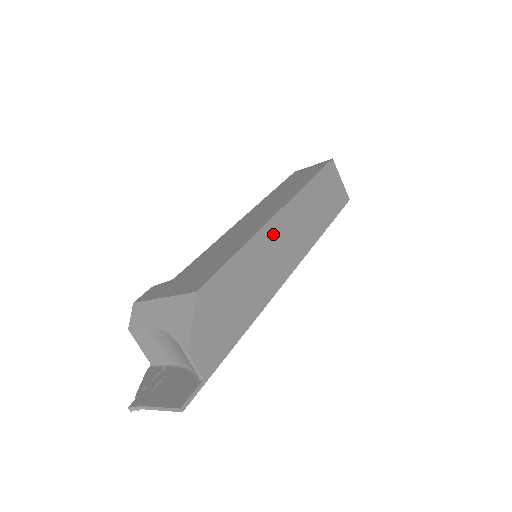
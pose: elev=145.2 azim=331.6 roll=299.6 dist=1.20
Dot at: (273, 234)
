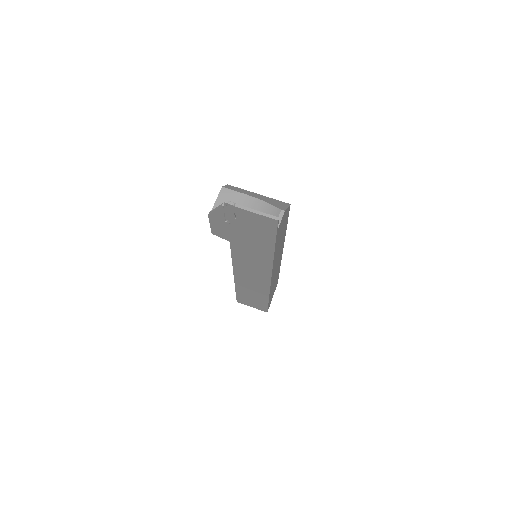
Dot at: occluded
